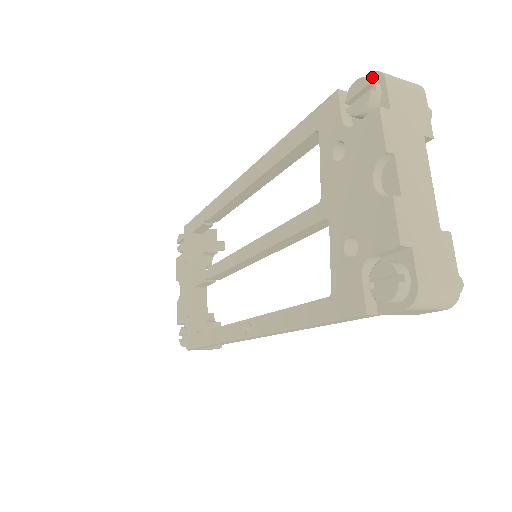
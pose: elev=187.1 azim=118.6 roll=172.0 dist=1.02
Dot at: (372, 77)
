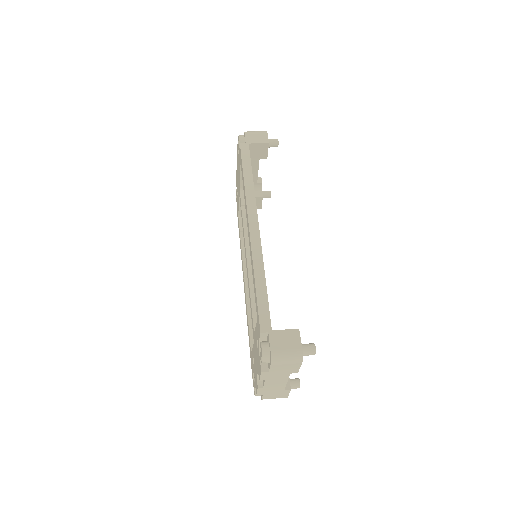
Dot at: (270, 353)
